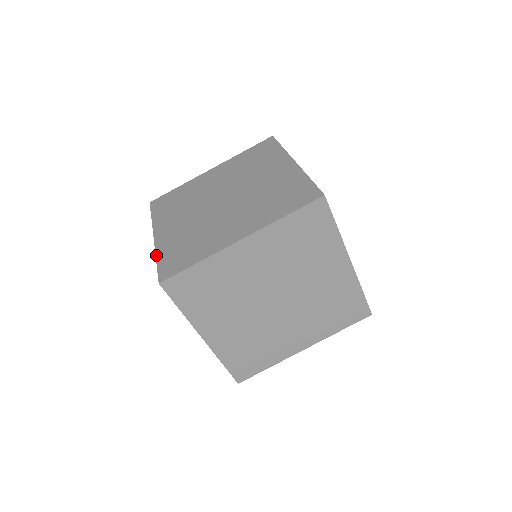
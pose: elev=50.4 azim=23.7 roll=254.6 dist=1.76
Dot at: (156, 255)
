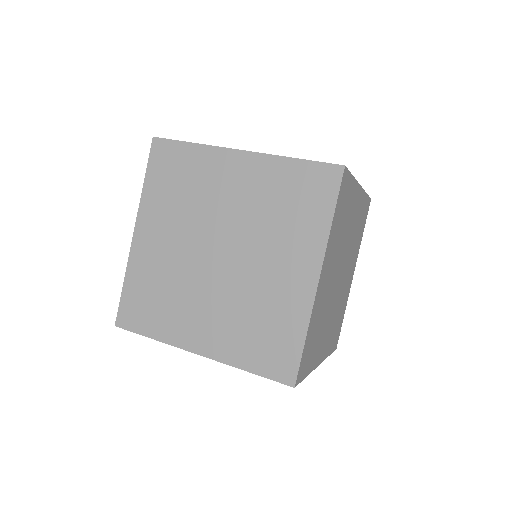
Dot at: occluded
